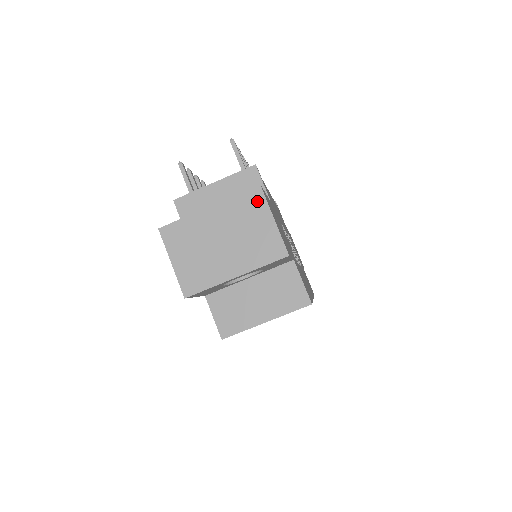
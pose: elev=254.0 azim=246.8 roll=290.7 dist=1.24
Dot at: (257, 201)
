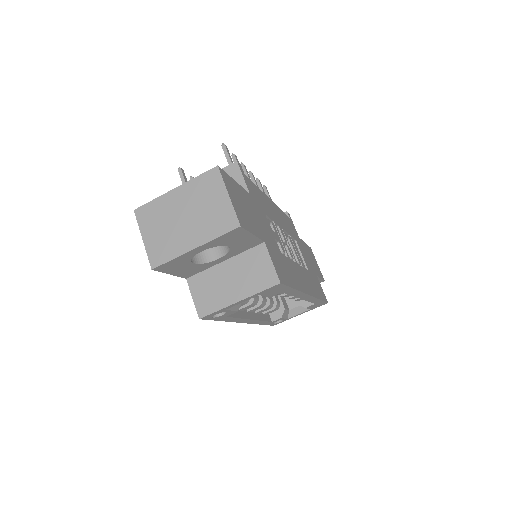
Dot at: (215, 180)
